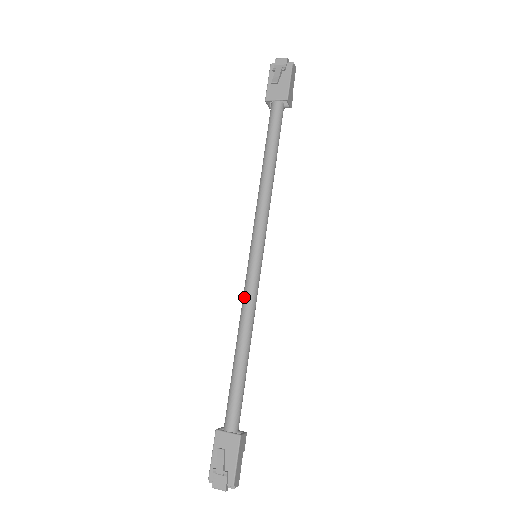
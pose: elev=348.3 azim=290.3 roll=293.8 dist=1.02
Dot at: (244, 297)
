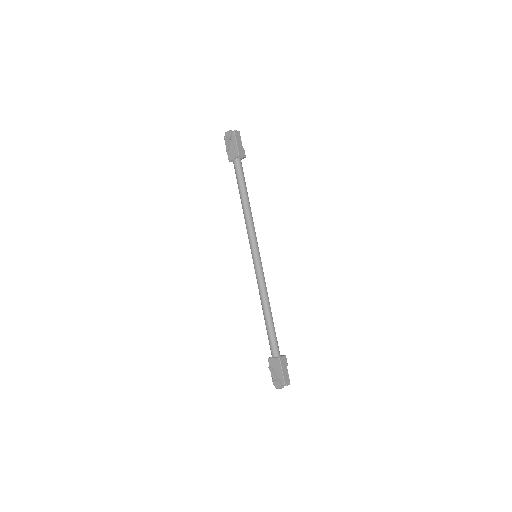
Dot at: (257, 282)
